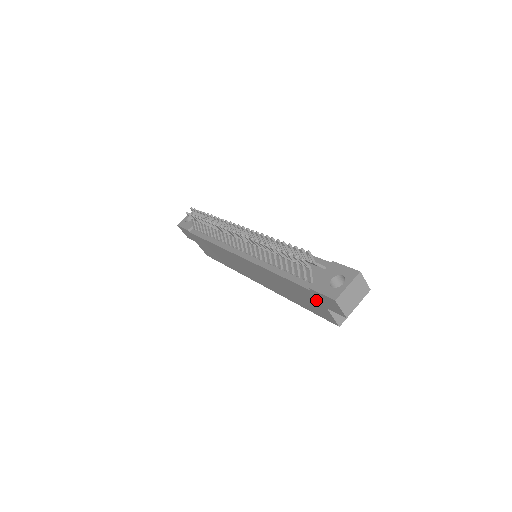
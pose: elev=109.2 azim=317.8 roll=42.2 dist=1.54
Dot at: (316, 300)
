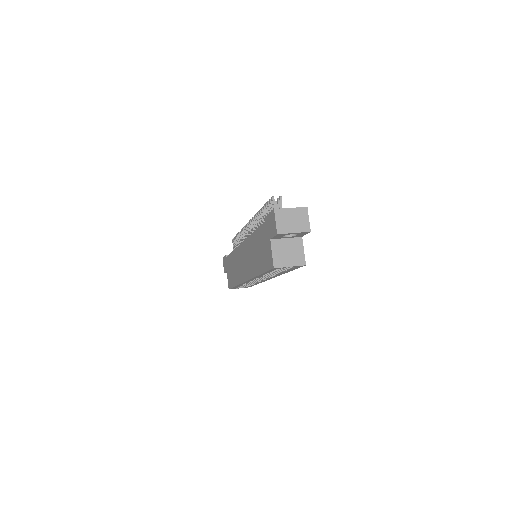
Dot at: (267, 235)
